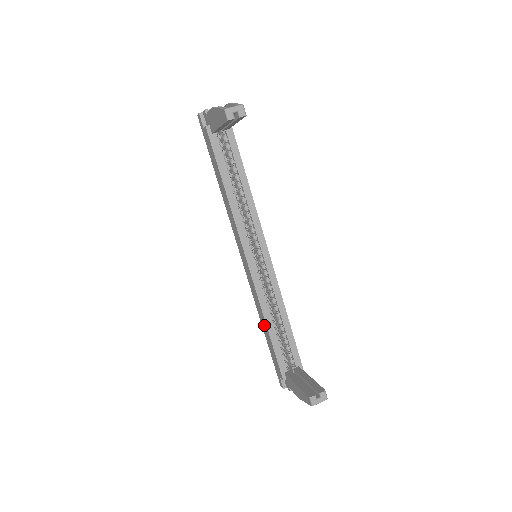
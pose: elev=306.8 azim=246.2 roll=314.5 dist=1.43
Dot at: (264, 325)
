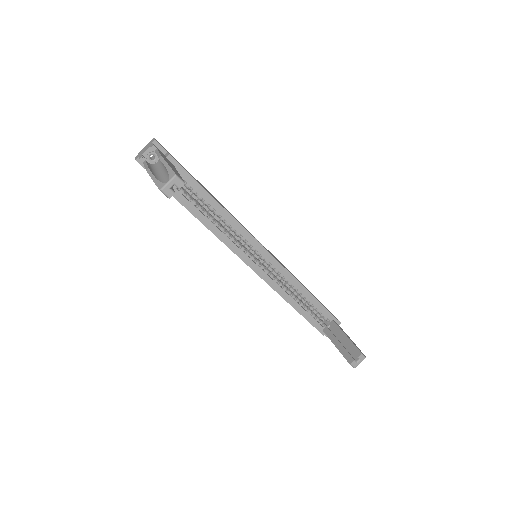
Dot at: occluded
